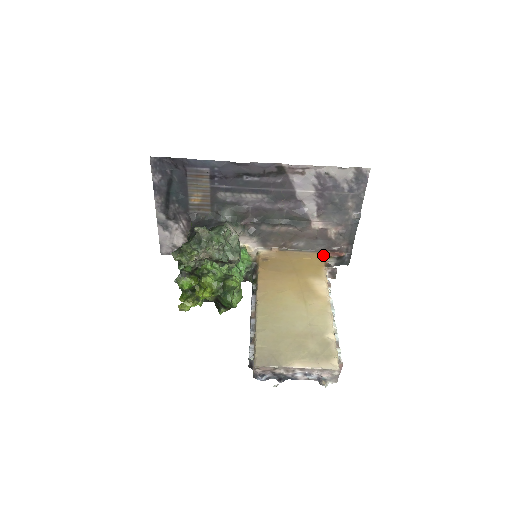
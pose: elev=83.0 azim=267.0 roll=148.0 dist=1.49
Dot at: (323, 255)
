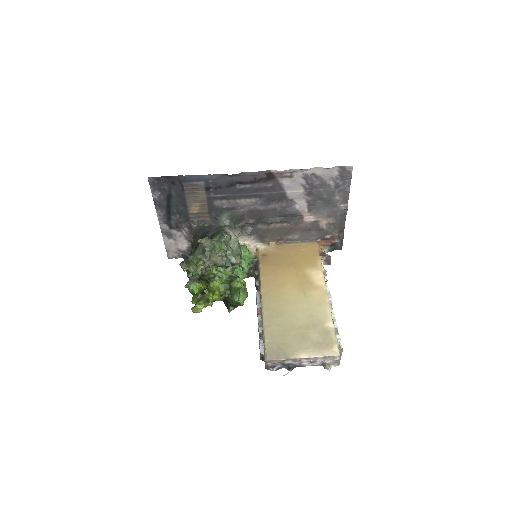
Dot at: (317, 244)
